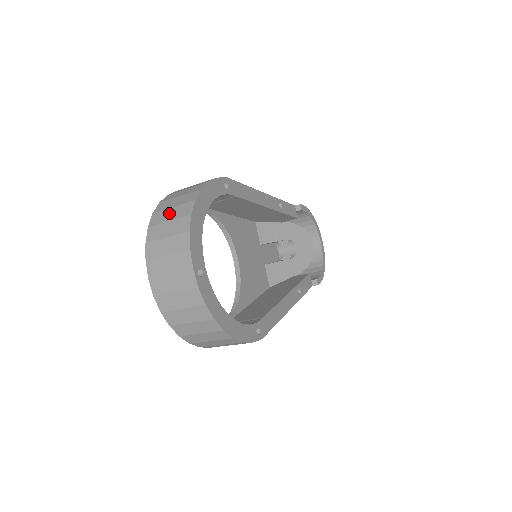
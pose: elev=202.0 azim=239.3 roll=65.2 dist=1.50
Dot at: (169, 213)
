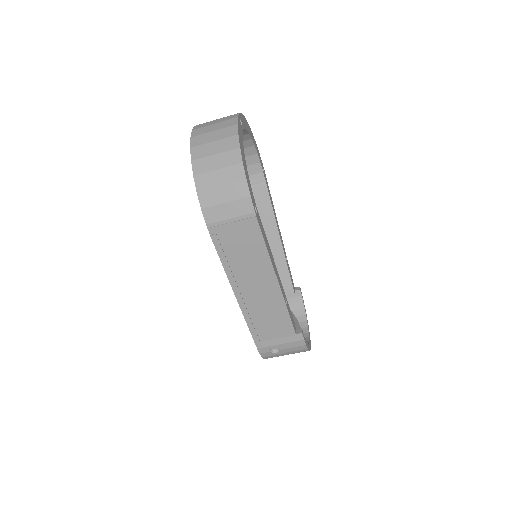
Dot at: occluded
